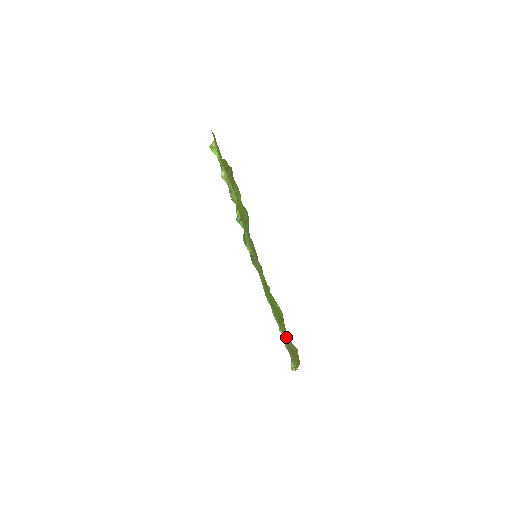
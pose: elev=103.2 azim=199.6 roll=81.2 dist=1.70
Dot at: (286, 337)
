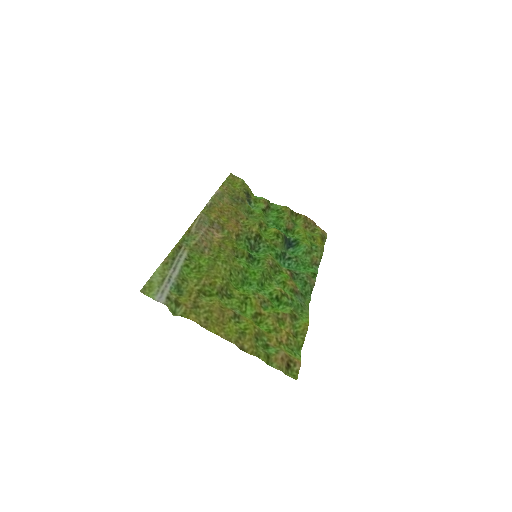
Dot at: (211, 300)
